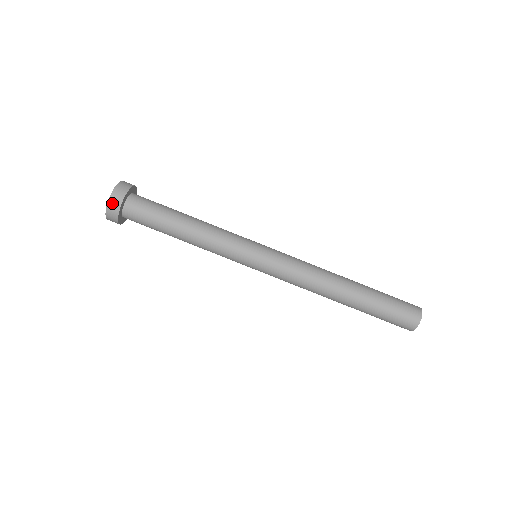
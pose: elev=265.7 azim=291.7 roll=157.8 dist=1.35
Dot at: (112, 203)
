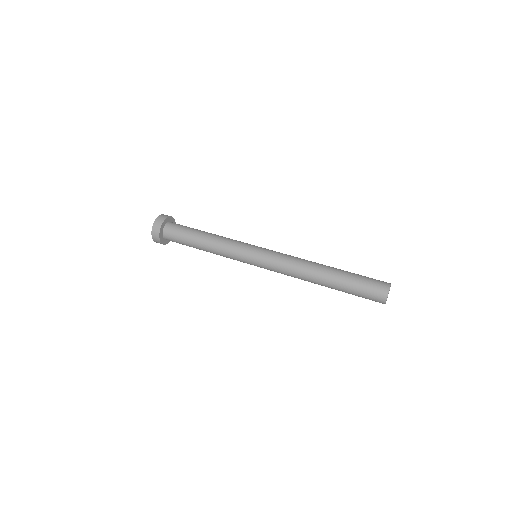
Dot at: (159, 219)
